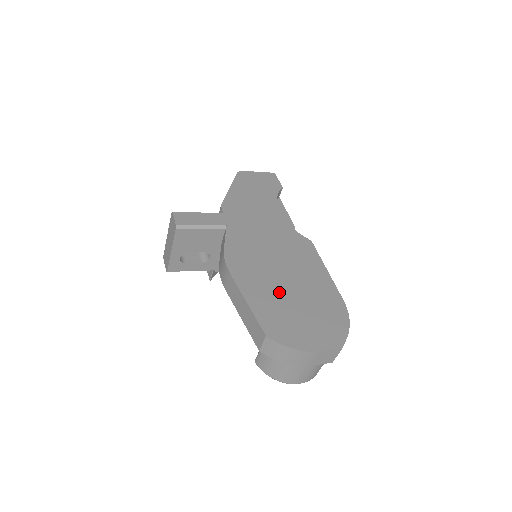
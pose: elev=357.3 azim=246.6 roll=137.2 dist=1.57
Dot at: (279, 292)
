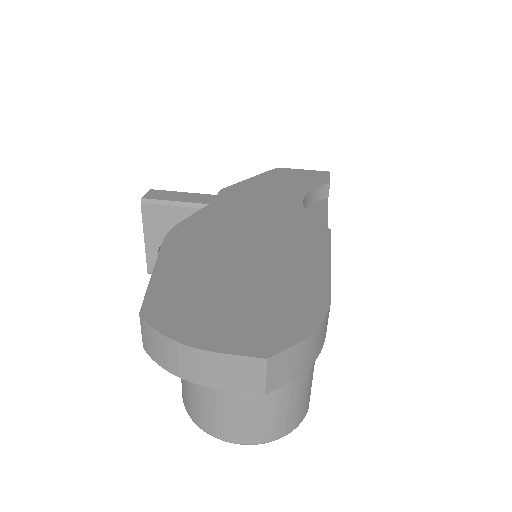
Dot at: (217, 270)
